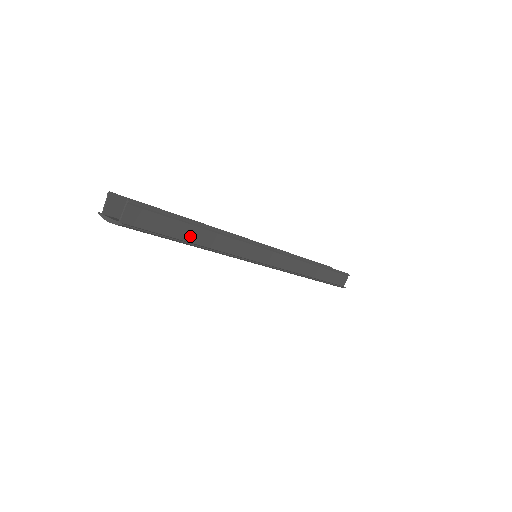
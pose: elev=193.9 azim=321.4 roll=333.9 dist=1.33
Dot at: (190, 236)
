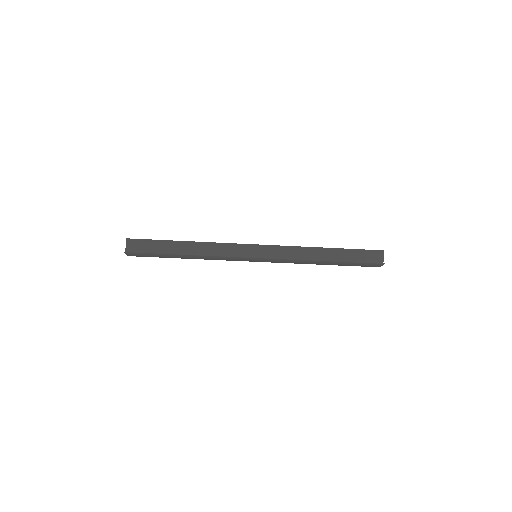
Dot at: (177, 250)
